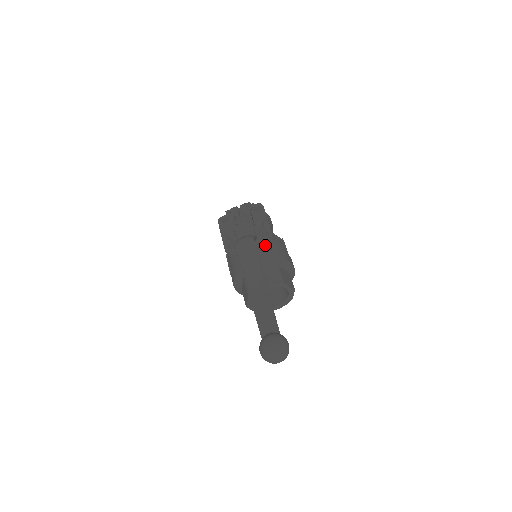
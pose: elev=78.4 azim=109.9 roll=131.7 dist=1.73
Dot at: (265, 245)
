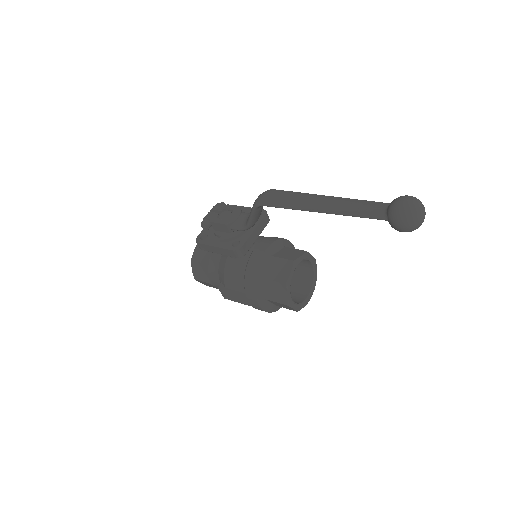
Dot at: (265, 225)
